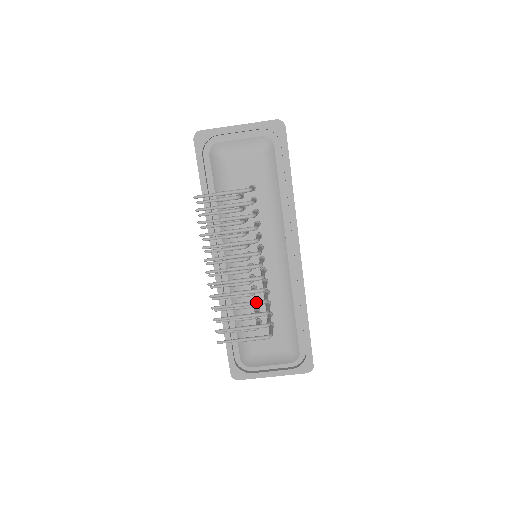
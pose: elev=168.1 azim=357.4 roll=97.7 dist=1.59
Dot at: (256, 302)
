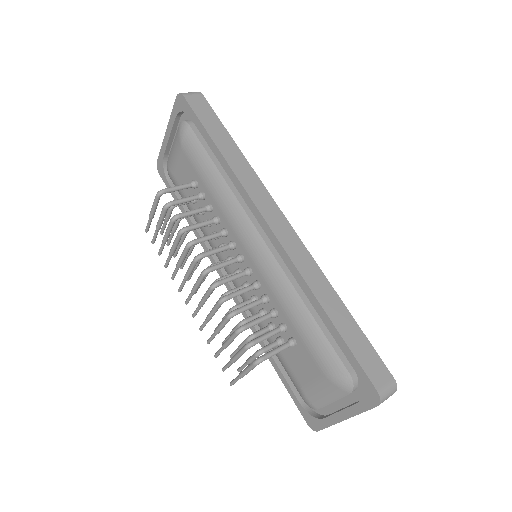
Dot at: (223, 319)
